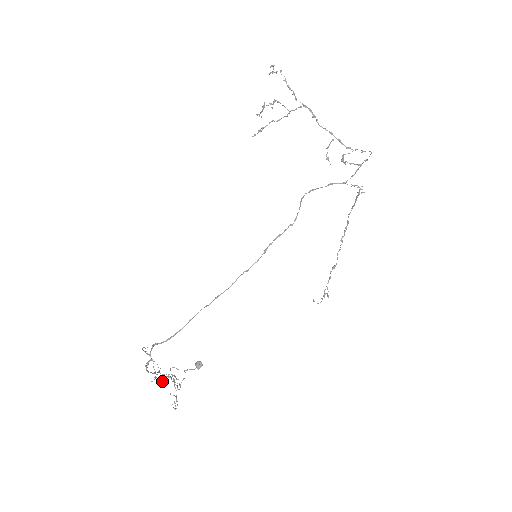
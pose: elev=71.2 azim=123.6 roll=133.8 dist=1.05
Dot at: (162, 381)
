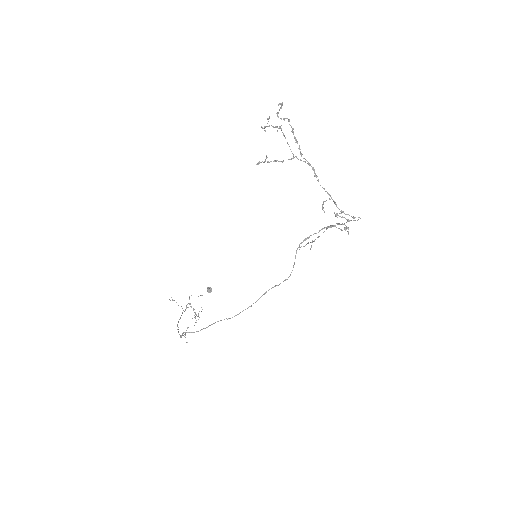
Dot at: occluded
